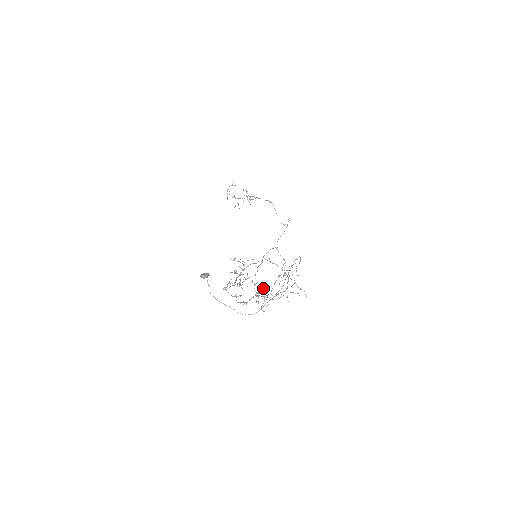
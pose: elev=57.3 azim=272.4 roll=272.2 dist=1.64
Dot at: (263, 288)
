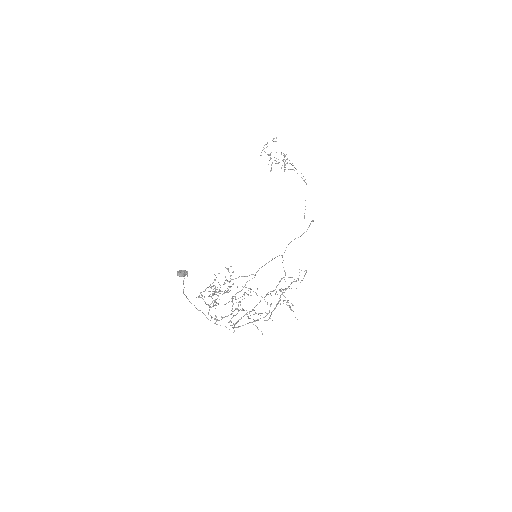
Dot at: (250, 295)
